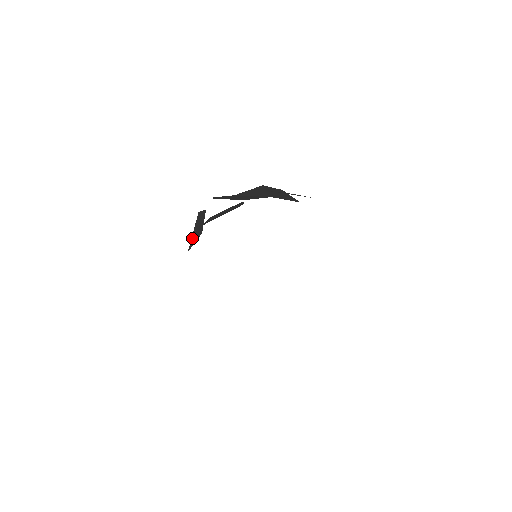
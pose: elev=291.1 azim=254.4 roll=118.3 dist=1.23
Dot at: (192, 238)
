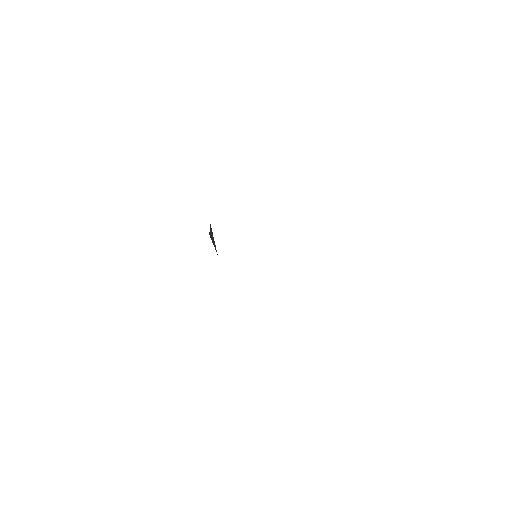
Dot at: occluded
